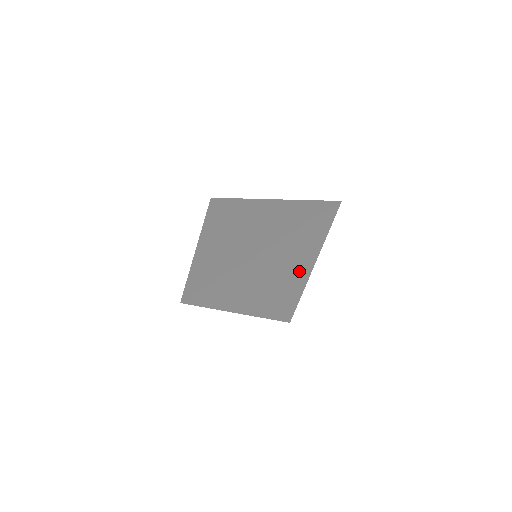
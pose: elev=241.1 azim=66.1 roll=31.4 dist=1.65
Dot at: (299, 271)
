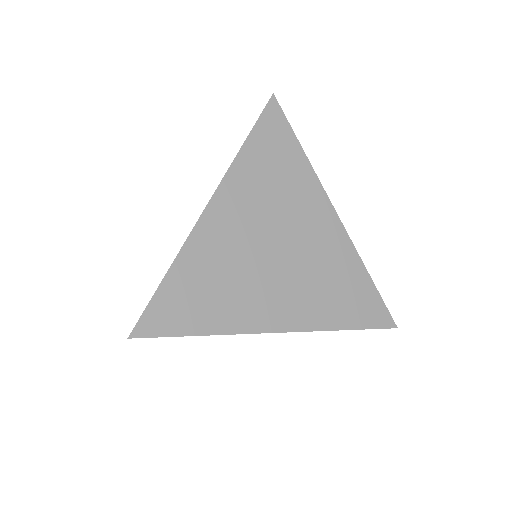
Dot at: (313, 224)
